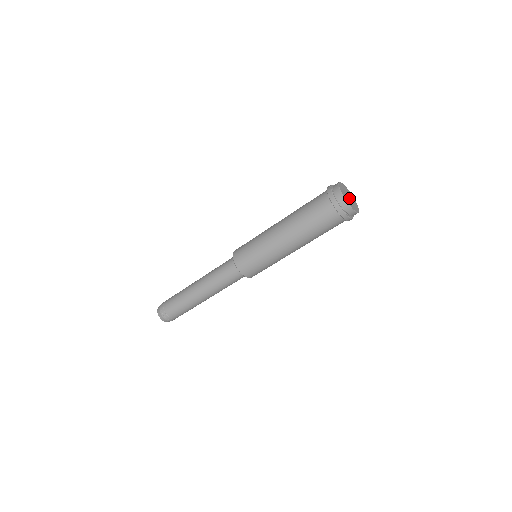
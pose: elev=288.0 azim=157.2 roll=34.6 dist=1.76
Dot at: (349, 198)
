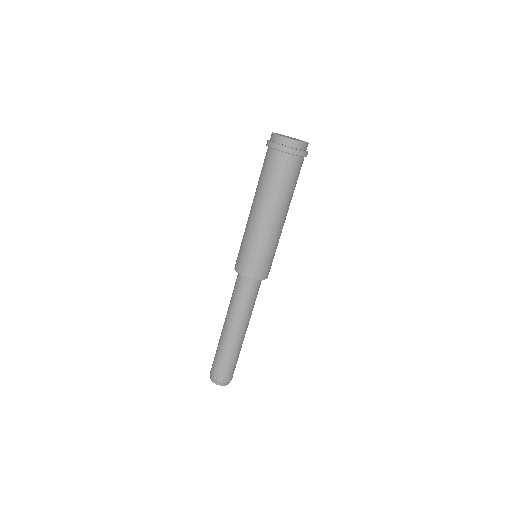
Dot at: occluded
